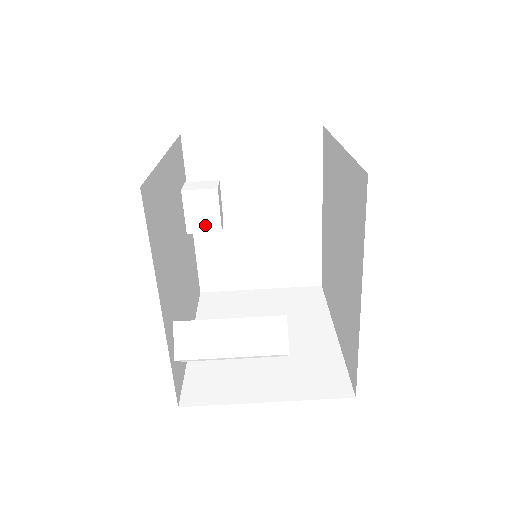
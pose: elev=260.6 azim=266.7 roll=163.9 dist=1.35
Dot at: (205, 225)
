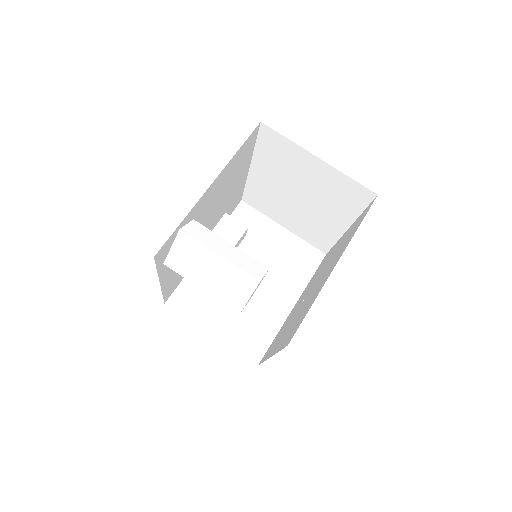
Dot at: occluded
